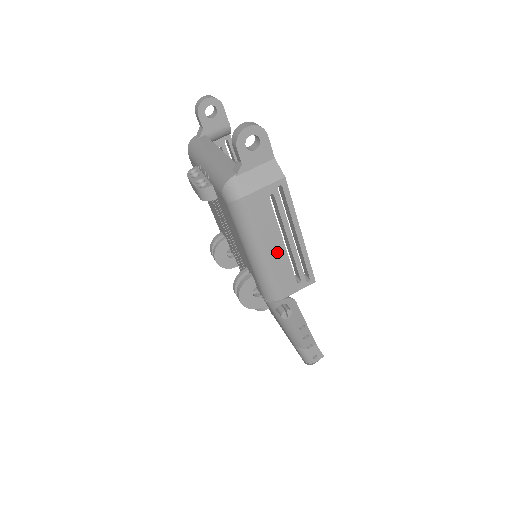
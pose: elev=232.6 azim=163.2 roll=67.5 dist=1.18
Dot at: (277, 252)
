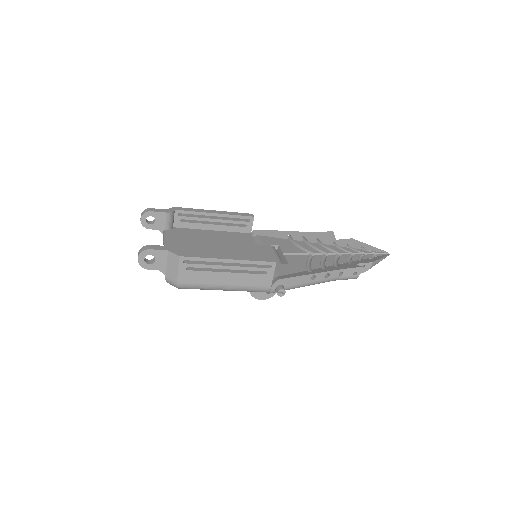
Dot at: (231, 279)
